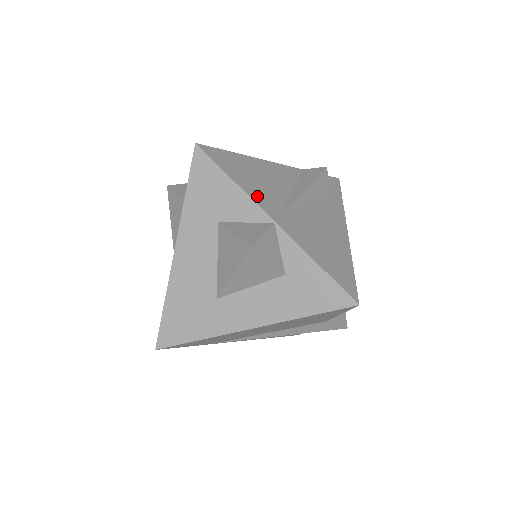
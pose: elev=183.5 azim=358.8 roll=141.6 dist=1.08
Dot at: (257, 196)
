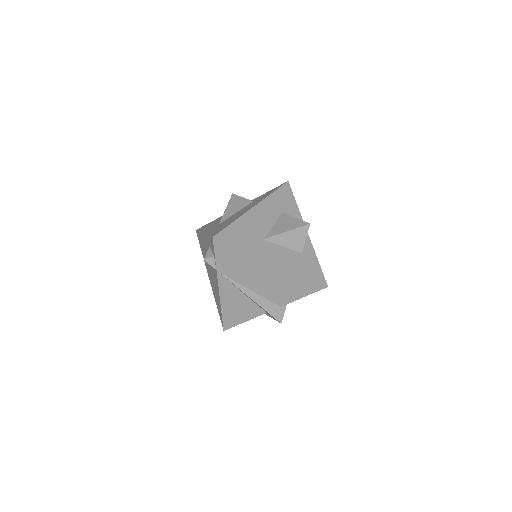
Dot at: occluded
